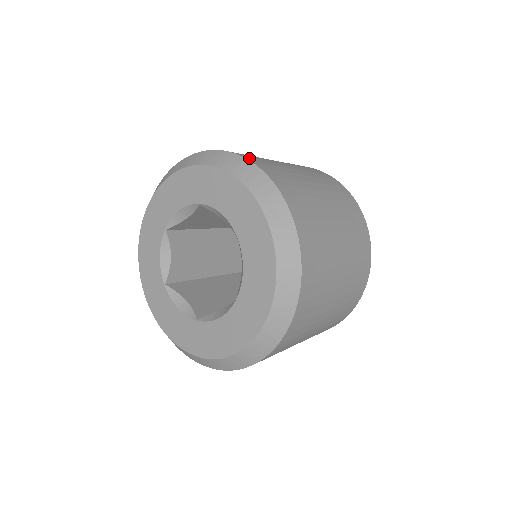
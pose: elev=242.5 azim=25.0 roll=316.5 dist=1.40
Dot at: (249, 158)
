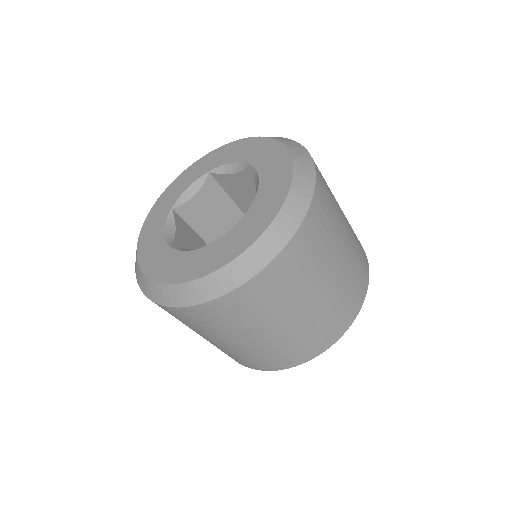
Dot at: occluded
